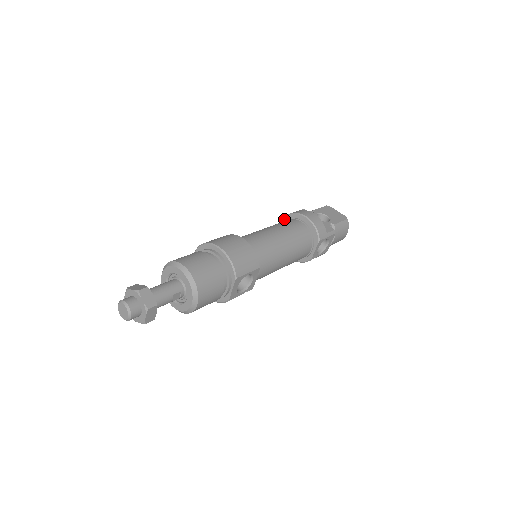
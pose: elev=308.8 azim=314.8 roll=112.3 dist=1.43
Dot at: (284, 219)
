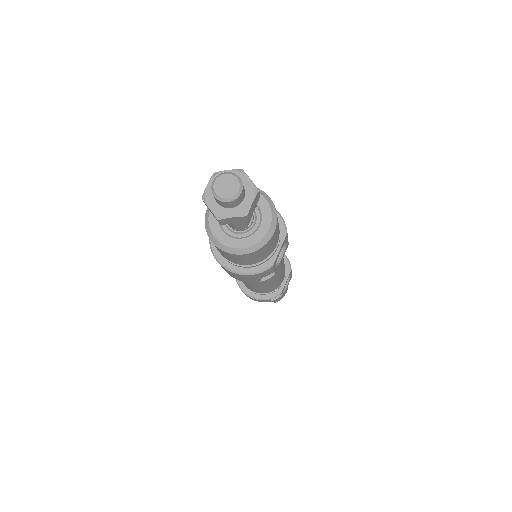
Dot at: occluded
